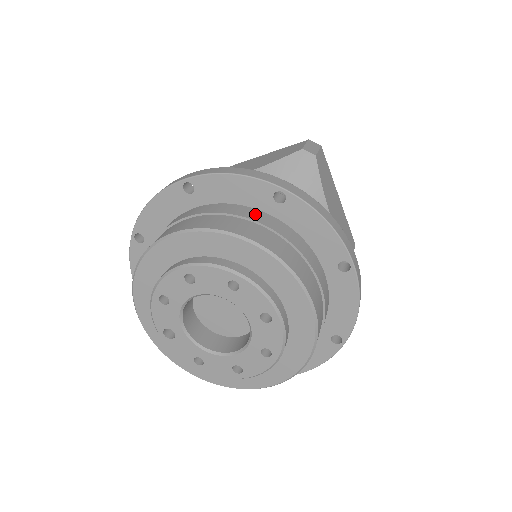
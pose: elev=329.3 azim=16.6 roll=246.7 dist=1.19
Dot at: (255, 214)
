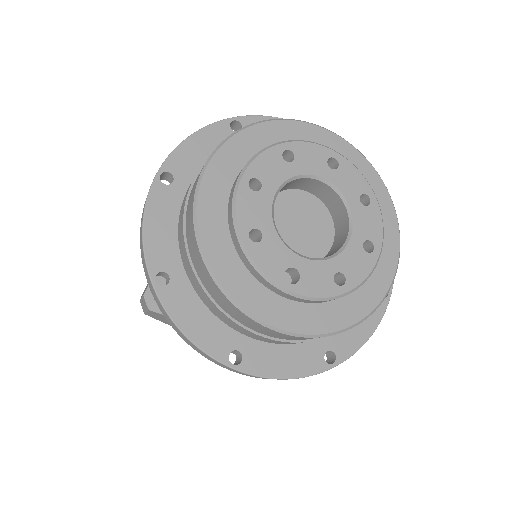
Dot at: occluded
